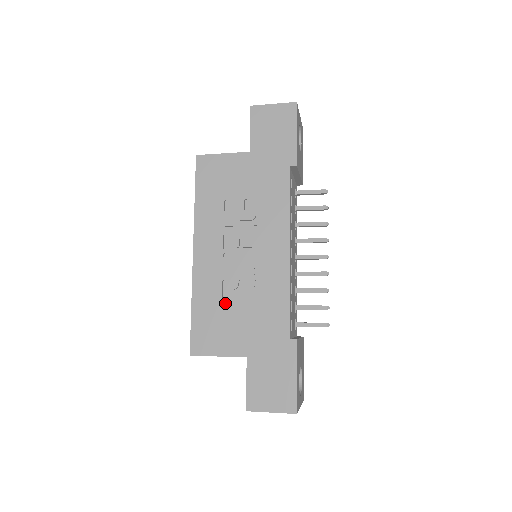
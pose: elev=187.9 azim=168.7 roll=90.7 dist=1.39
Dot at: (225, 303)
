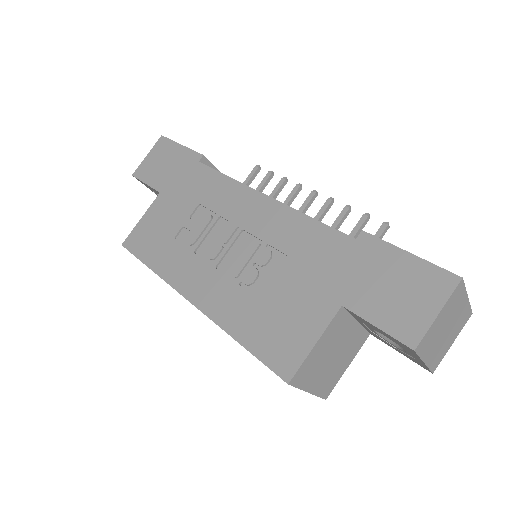
Dot at: (263, 296)
